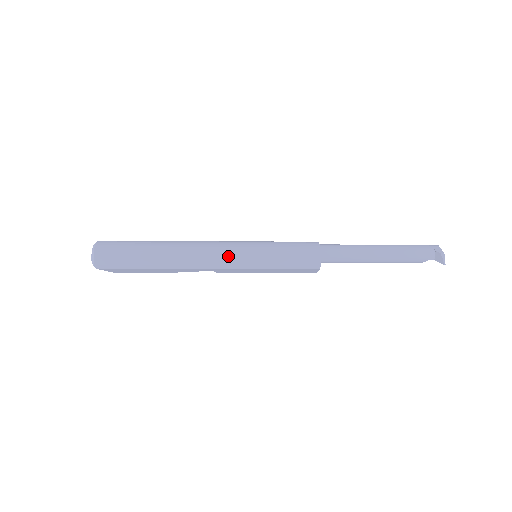
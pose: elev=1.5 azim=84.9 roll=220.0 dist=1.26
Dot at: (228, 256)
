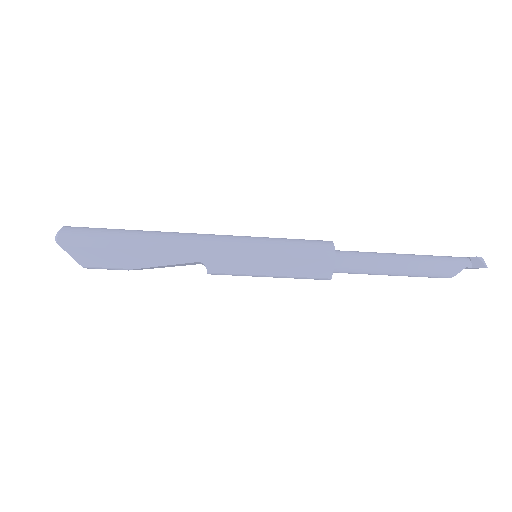
Dot at: (222, 239)
